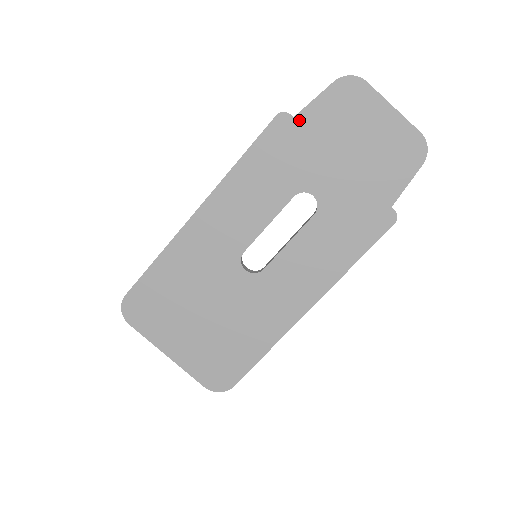
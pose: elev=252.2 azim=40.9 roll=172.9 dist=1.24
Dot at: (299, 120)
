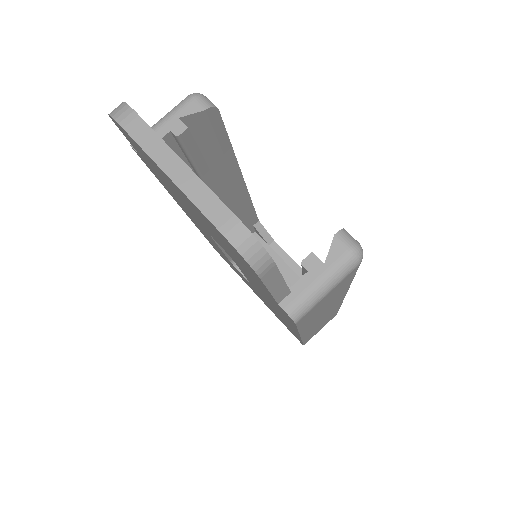
Dot at: (143, 159)
